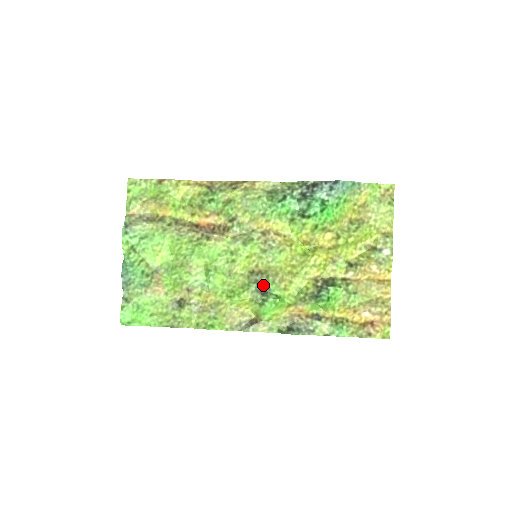
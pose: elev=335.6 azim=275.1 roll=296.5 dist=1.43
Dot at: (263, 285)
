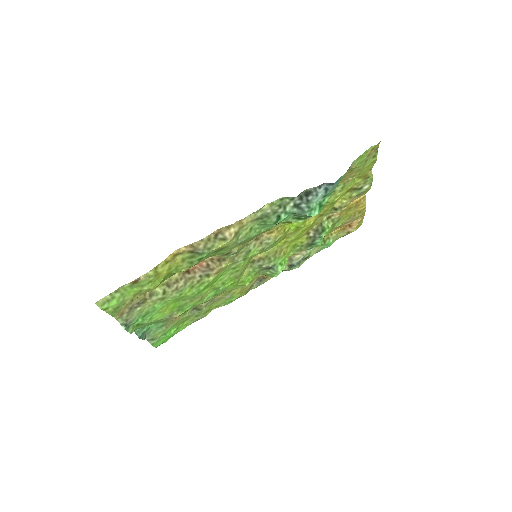
Dot at: (268, 266)
